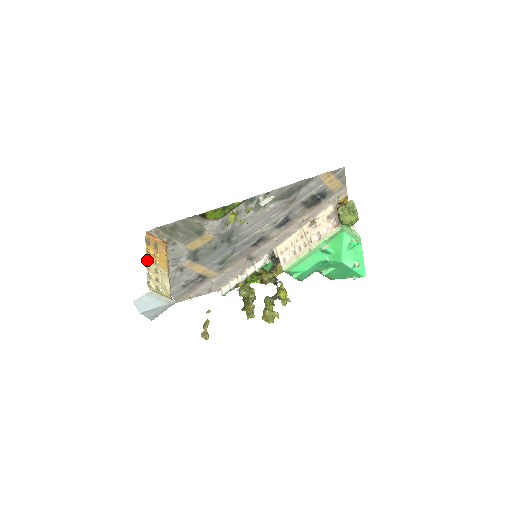
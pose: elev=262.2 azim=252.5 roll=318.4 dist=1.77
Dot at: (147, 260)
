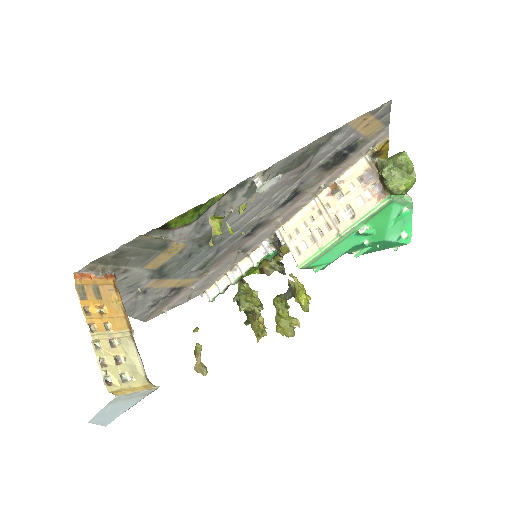
Dot at: (91, 333)
